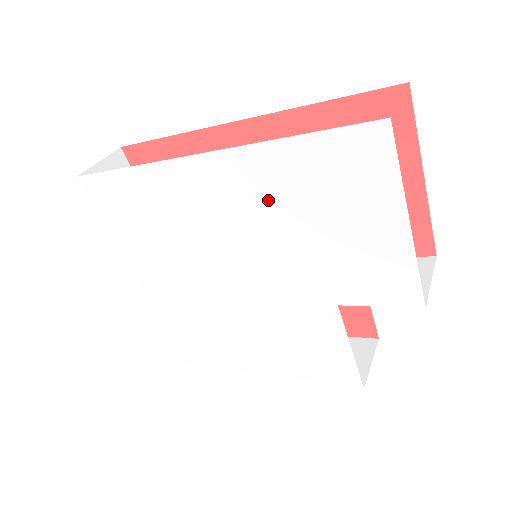
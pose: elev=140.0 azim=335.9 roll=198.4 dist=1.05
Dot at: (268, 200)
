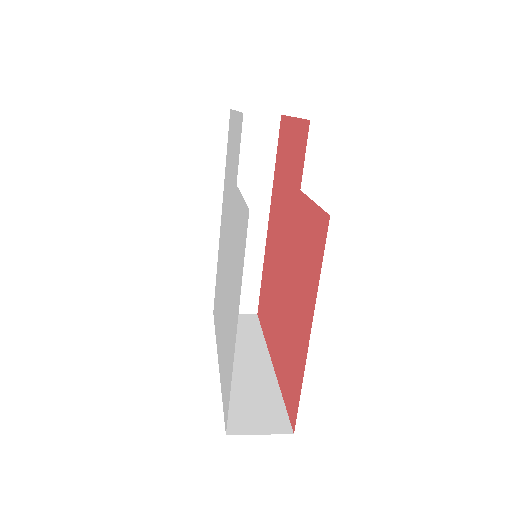
Dot at: (226, 193)
